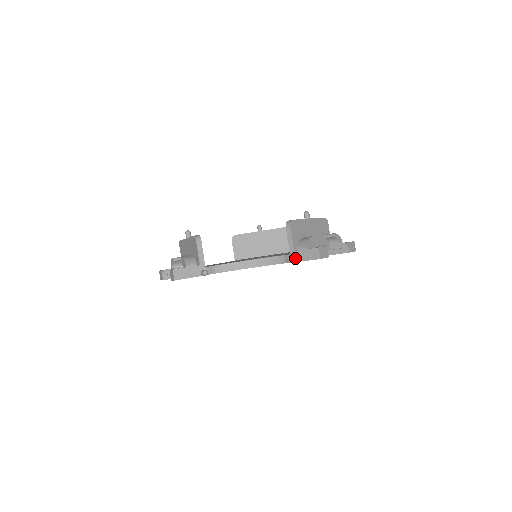
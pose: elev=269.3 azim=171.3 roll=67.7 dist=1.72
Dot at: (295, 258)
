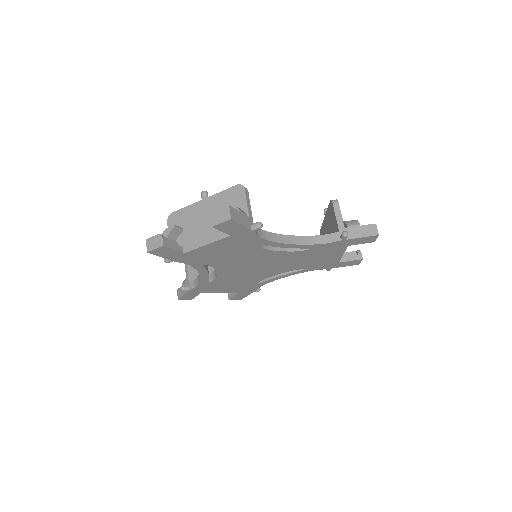
Dot at: occluded
